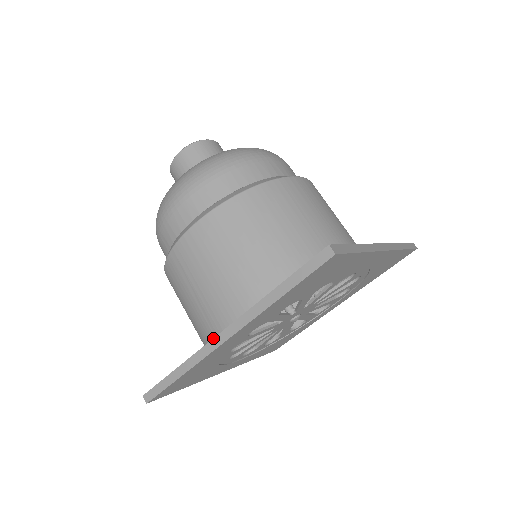
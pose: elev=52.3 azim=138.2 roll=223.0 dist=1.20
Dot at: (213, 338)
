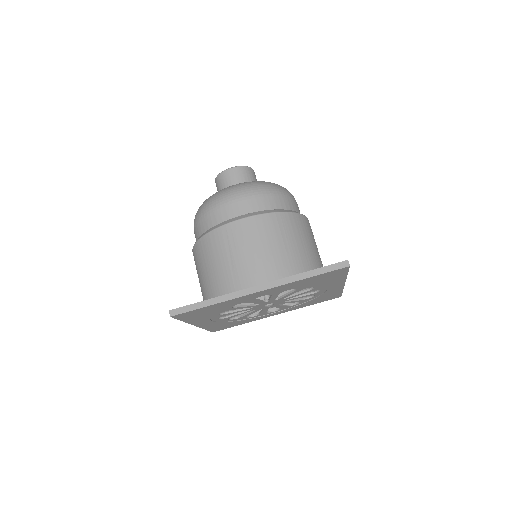
Dot at: (248, 288)
